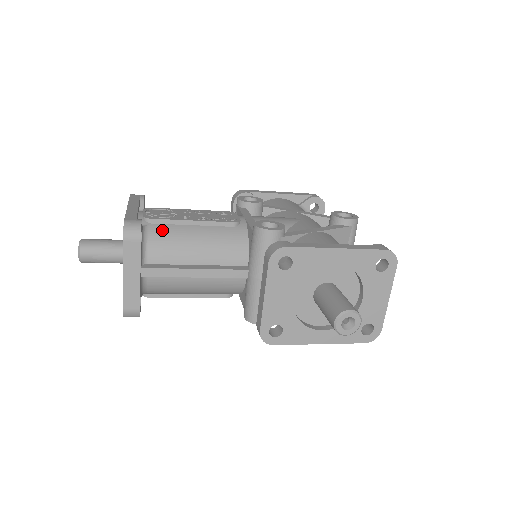
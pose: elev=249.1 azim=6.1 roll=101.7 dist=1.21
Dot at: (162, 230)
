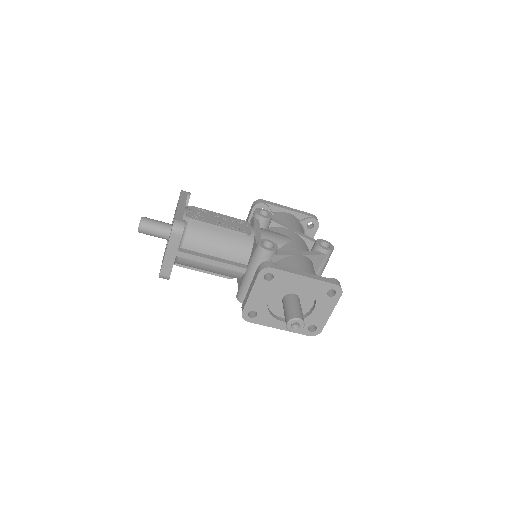
Dot at: (197, 228)
